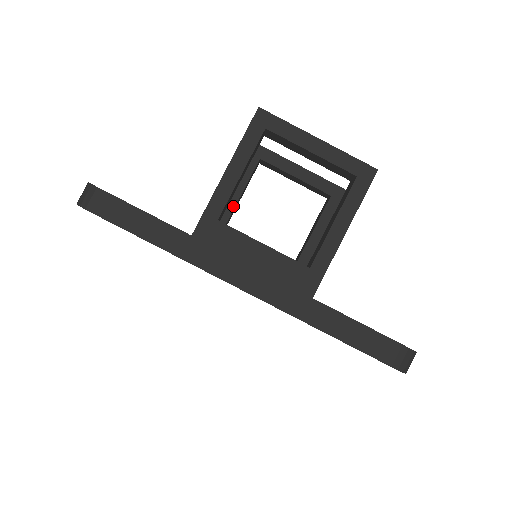
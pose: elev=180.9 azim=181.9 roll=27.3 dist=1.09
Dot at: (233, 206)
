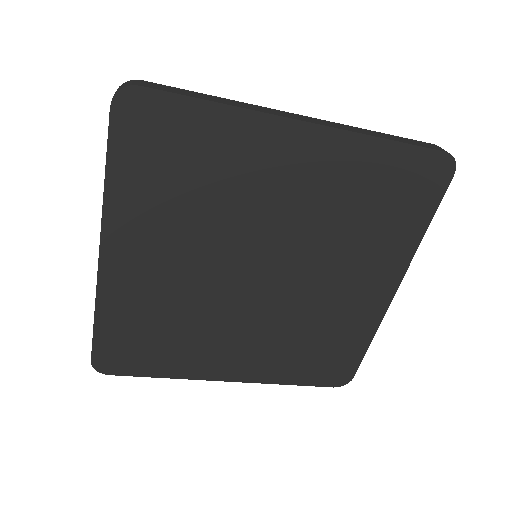
Dot at: occluded
